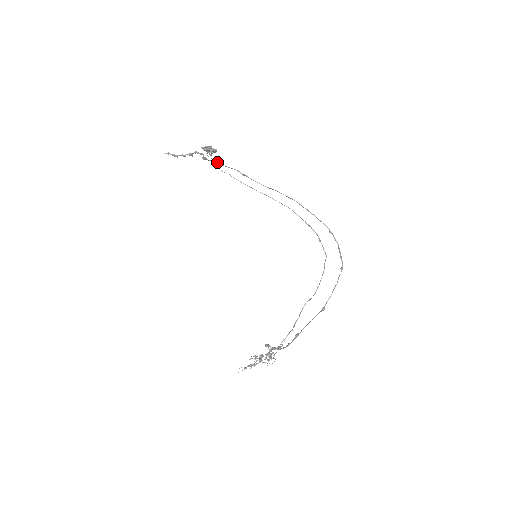
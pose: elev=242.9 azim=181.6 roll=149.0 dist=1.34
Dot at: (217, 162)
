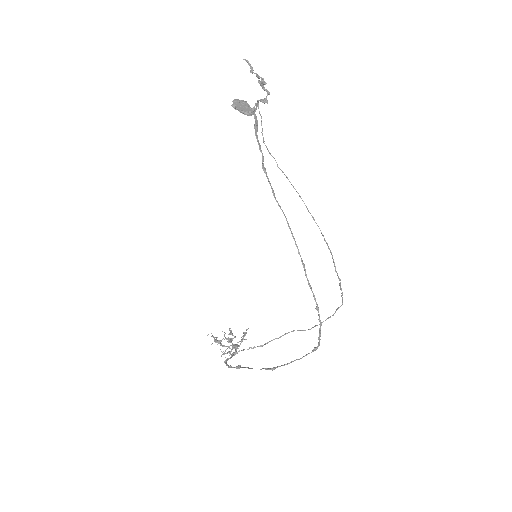
Dot at: (256, 124)
